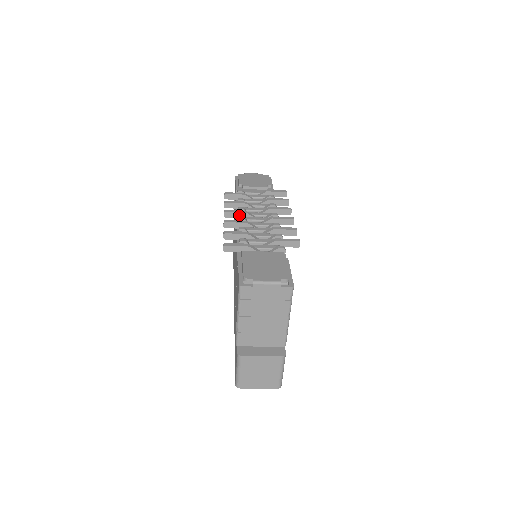
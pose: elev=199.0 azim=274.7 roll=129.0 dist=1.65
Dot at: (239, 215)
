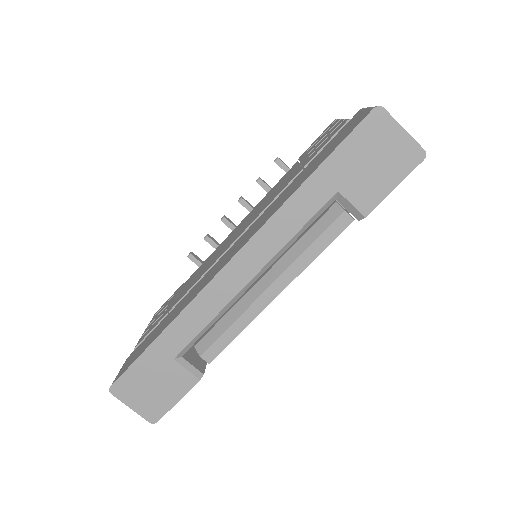
Dot at: occluded
